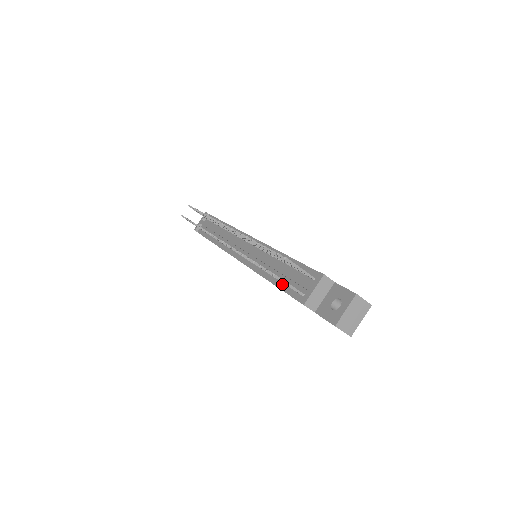
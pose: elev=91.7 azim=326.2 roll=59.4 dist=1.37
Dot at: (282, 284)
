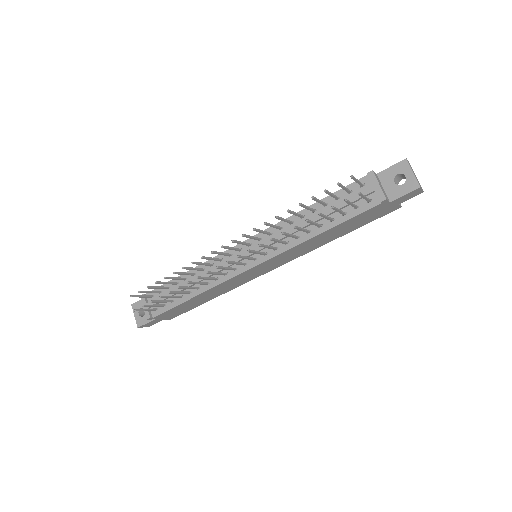
Dot at: (338, 220)
